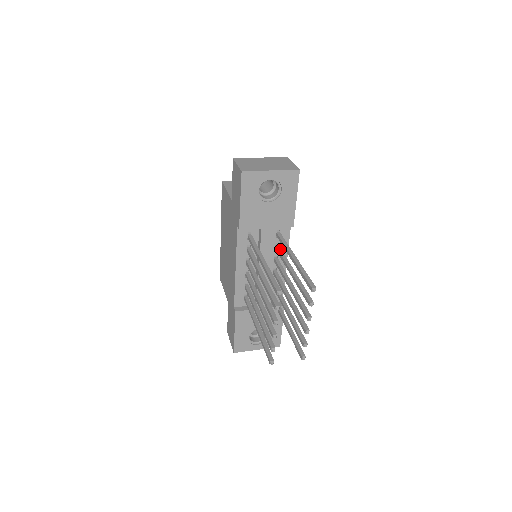
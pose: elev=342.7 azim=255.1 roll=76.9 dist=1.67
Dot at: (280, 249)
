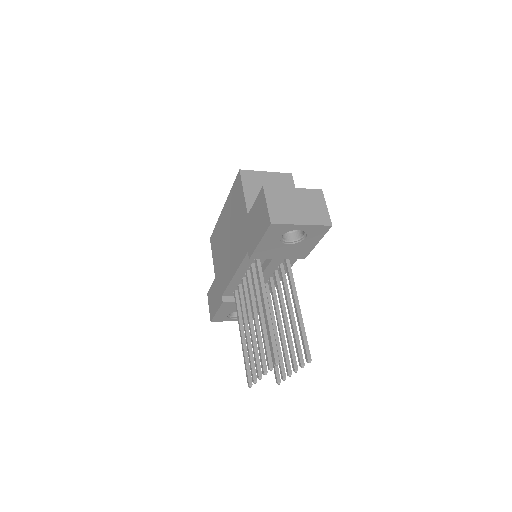
Dot at: (284, 272)
